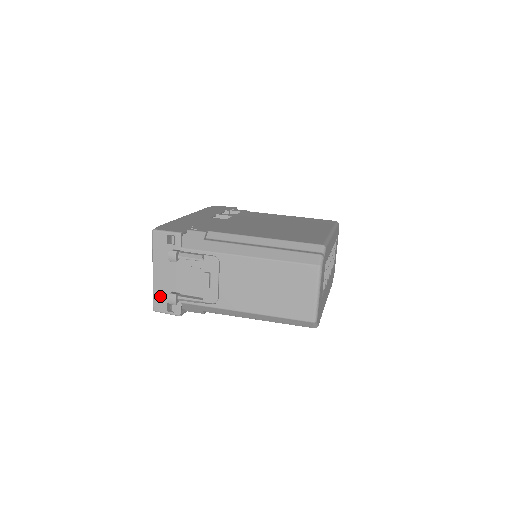
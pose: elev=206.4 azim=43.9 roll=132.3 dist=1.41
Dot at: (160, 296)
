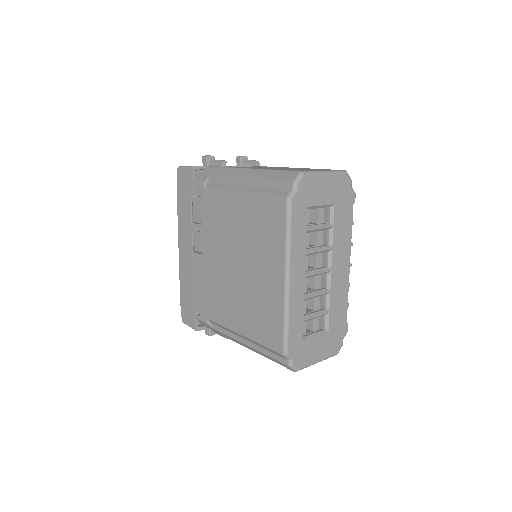
Dot at: occluded
